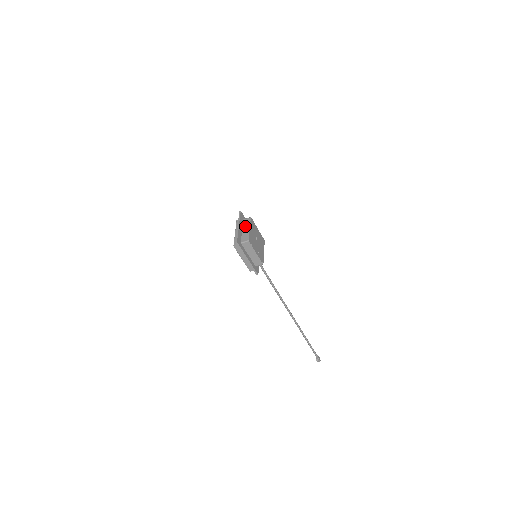
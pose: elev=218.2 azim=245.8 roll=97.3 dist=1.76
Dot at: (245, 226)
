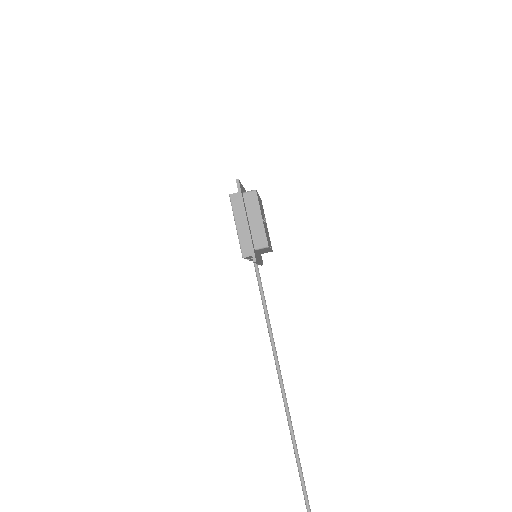
Dot at: occluded
